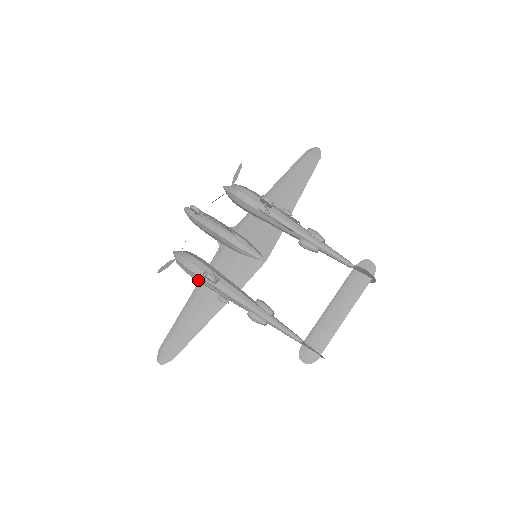
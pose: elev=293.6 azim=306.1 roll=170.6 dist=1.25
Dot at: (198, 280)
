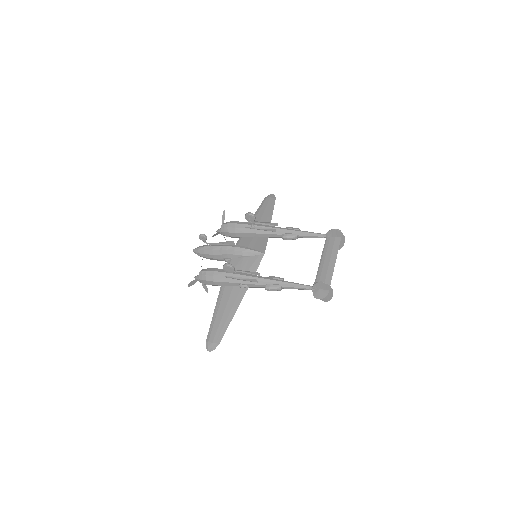
Dot at: (220, 281)
